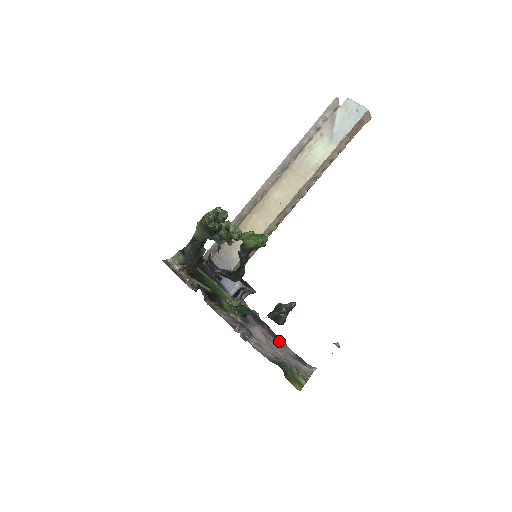
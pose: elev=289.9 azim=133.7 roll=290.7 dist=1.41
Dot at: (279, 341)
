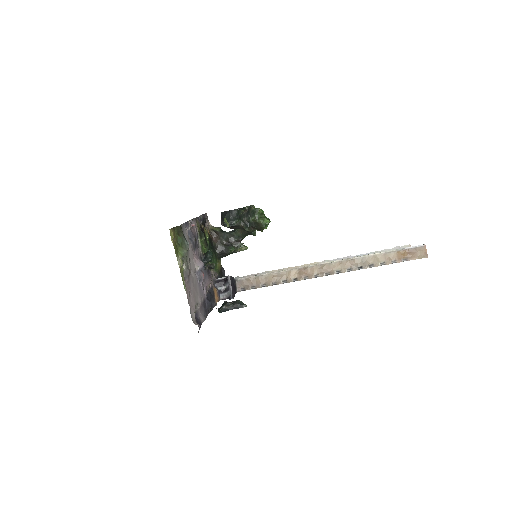
Dot at: (204, 308)
